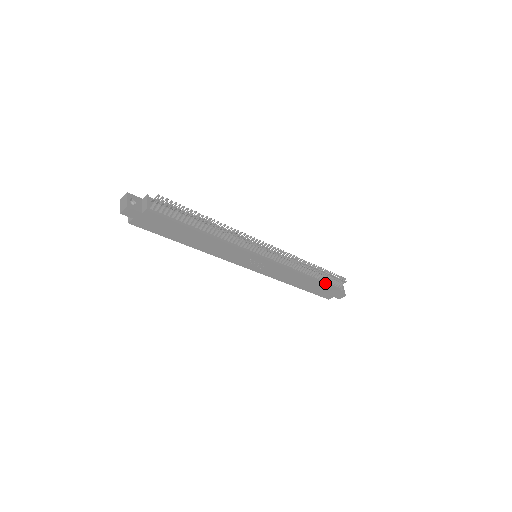
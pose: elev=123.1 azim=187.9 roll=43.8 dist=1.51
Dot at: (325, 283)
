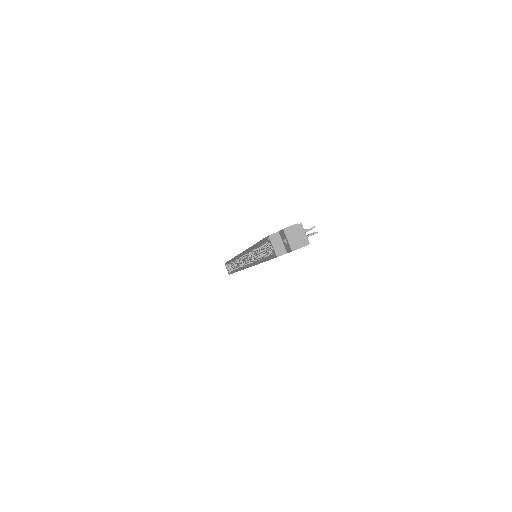
Dot at: occluded
